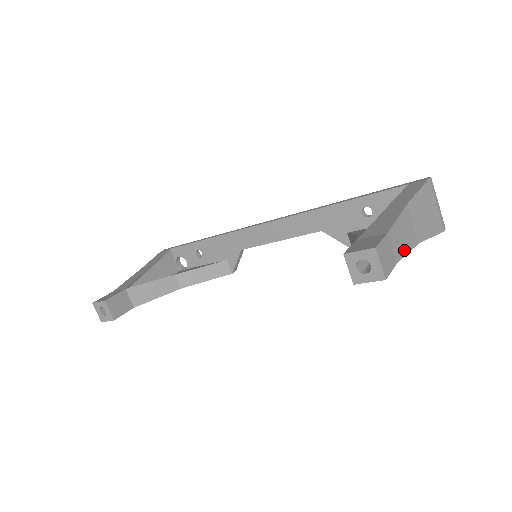
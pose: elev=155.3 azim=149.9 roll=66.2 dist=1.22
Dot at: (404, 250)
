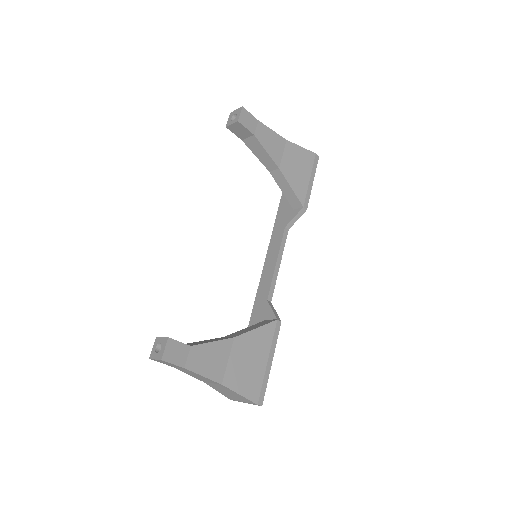
Dot at: (267, 129)
